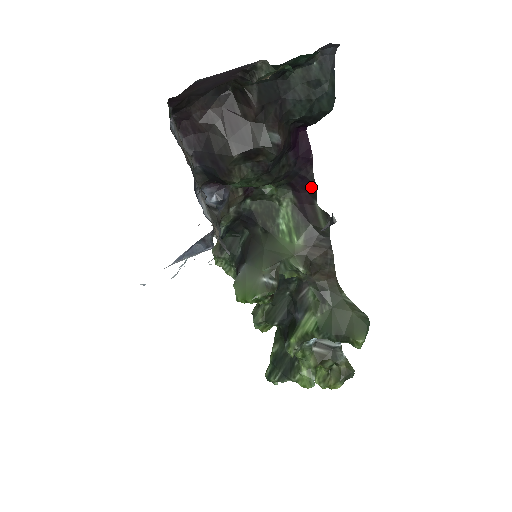
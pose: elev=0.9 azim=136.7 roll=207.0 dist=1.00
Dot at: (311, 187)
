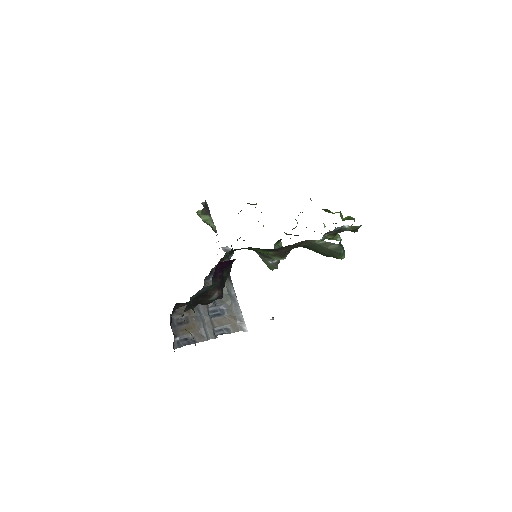
Dot at: occluded
